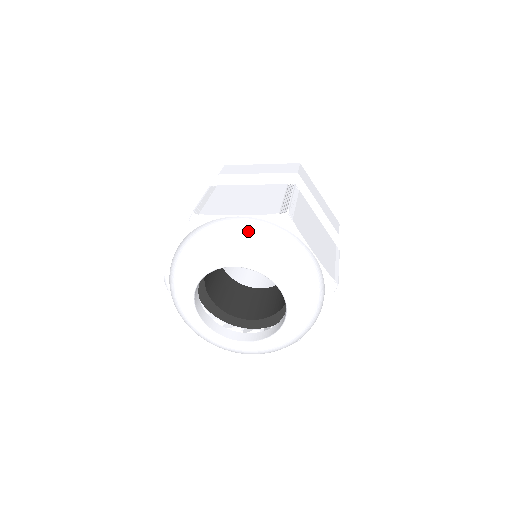
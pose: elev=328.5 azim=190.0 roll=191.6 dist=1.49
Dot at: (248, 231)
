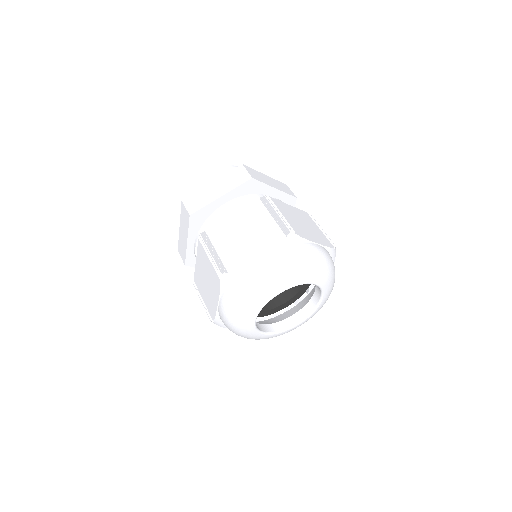
Dot at: (277, 265)
